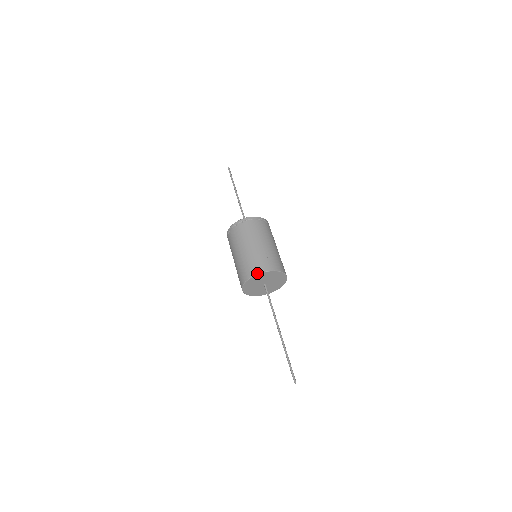
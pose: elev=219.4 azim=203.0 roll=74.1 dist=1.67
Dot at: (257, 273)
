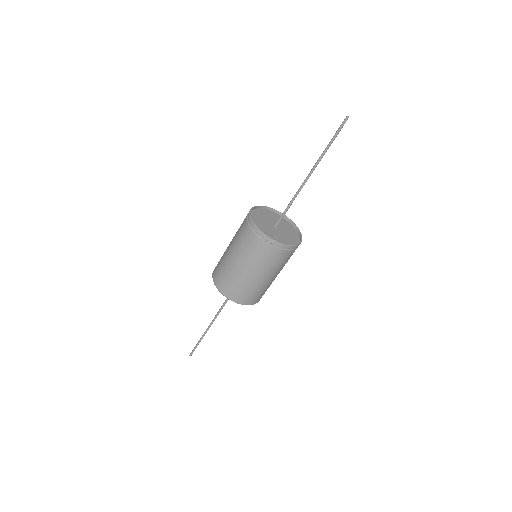
Dot at: (212, 276)
